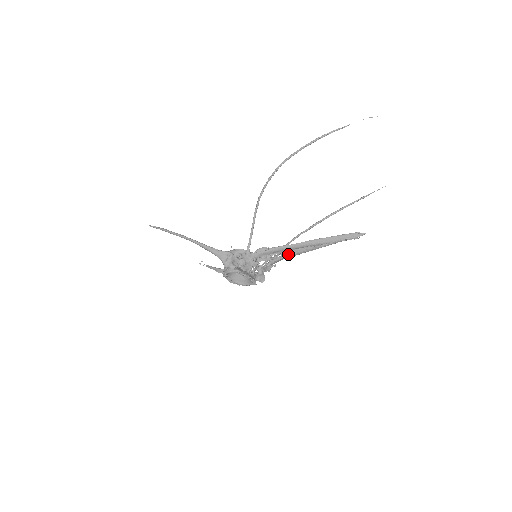
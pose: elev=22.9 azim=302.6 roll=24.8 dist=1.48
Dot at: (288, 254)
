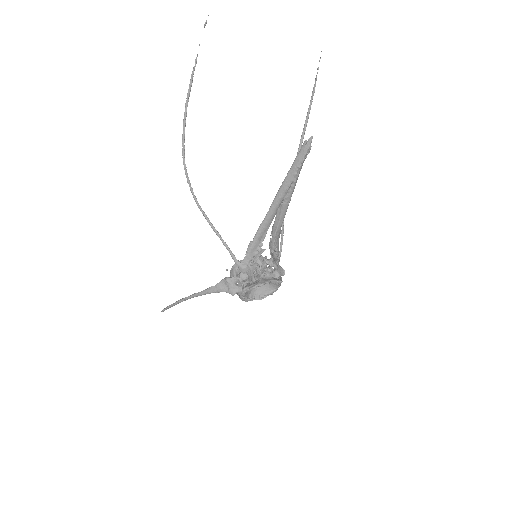
Dot at: (275, 228)
